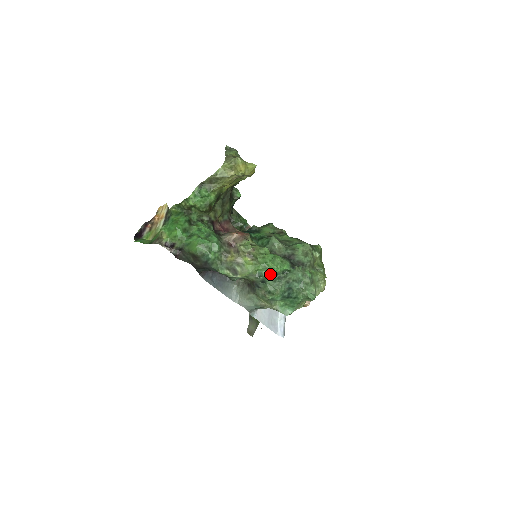
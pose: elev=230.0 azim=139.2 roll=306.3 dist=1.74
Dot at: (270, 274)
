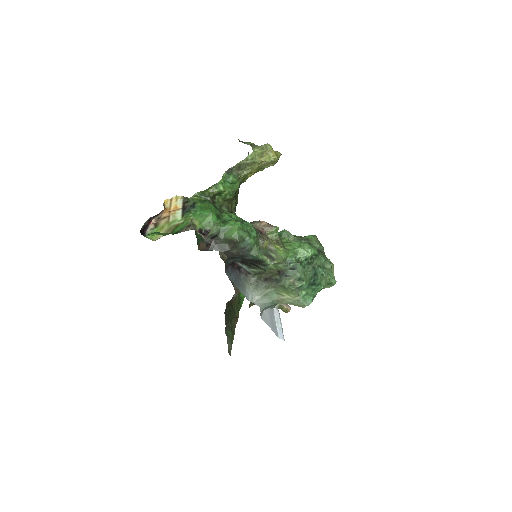
Dot at: (300, 260)
